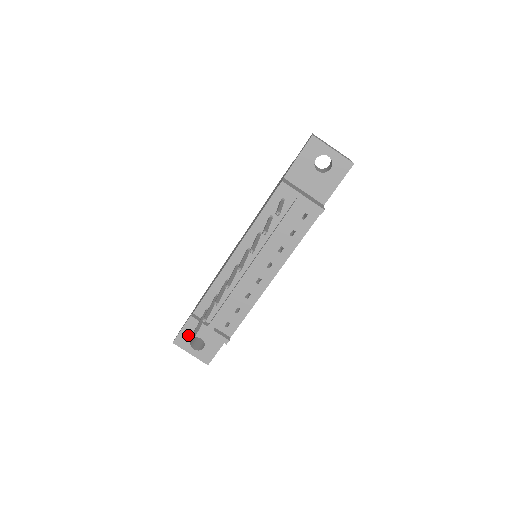
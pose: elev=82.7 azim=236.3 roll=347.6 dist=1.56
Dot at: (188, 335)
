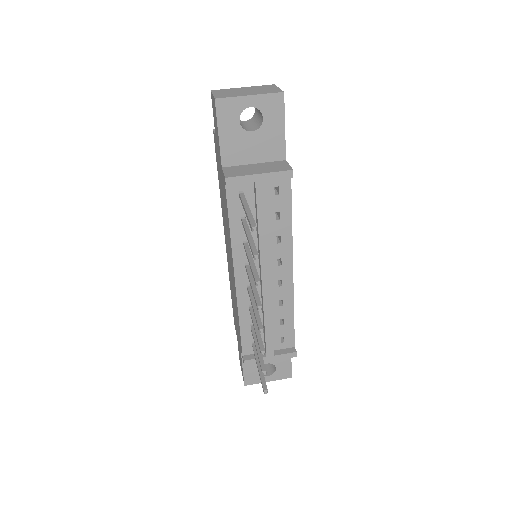
Dot at: (253, 370)
